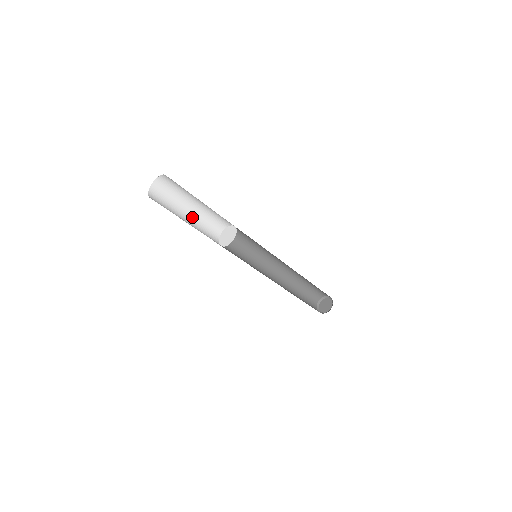
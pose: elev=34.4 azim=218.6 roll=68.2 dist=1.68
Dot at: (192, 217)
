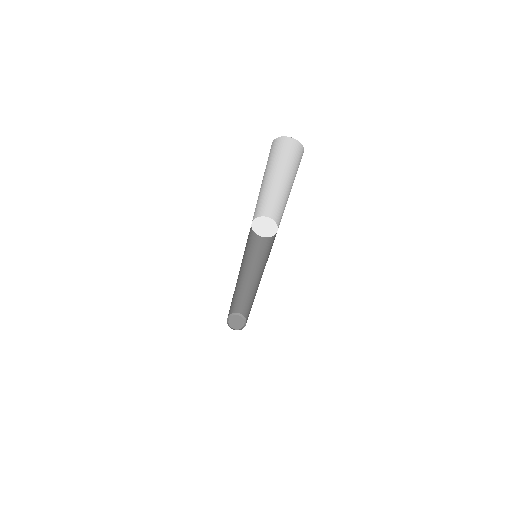
Dot at: occluded
